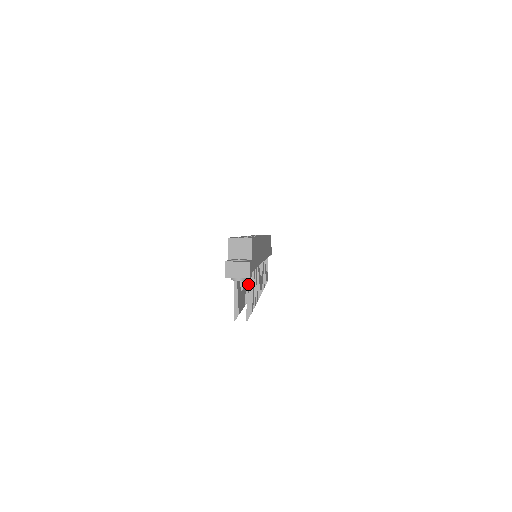
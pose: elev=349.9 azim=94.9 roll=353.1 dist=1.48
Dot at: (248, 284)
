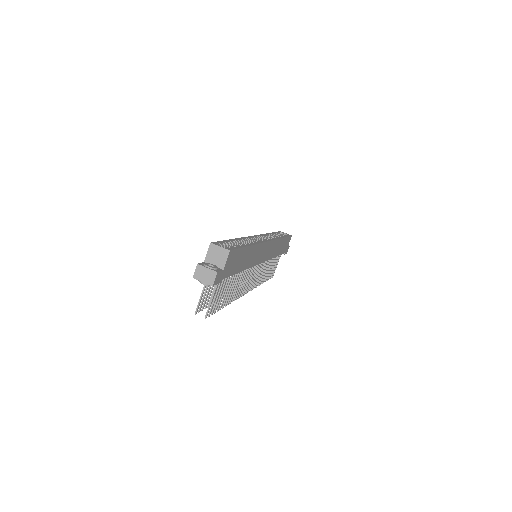
Dot at: (217, 288)
